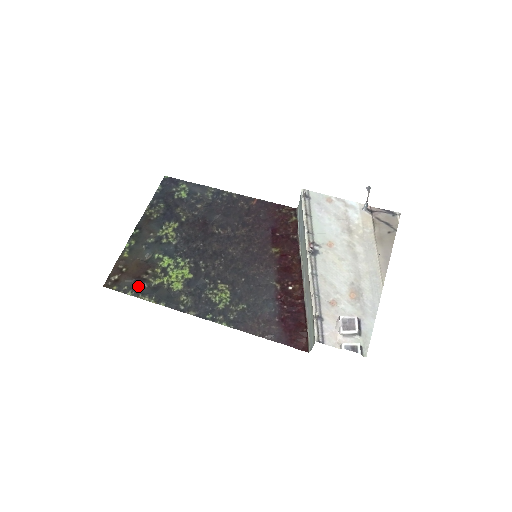
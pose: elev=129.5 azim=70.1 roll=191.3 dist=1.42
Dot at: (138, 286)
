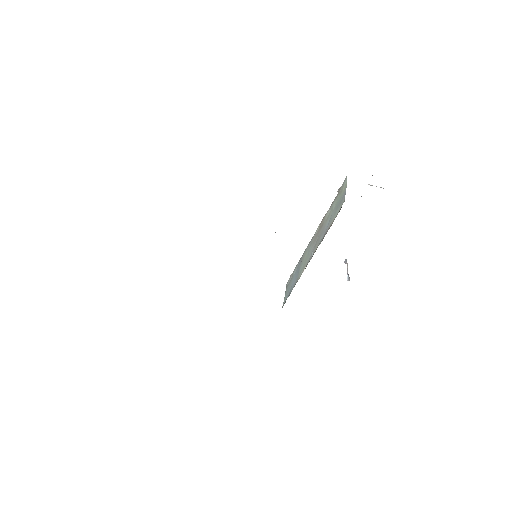
Dot at: occluded
